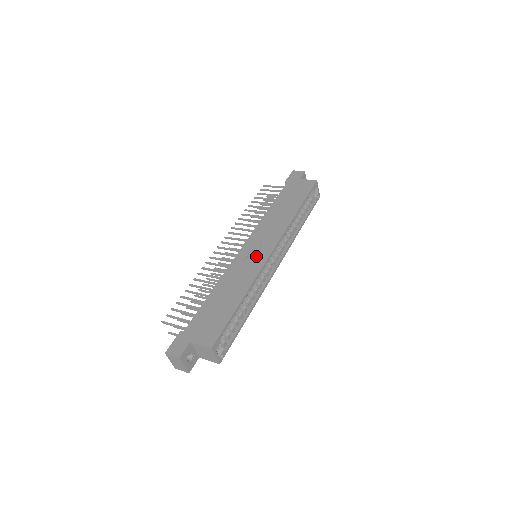
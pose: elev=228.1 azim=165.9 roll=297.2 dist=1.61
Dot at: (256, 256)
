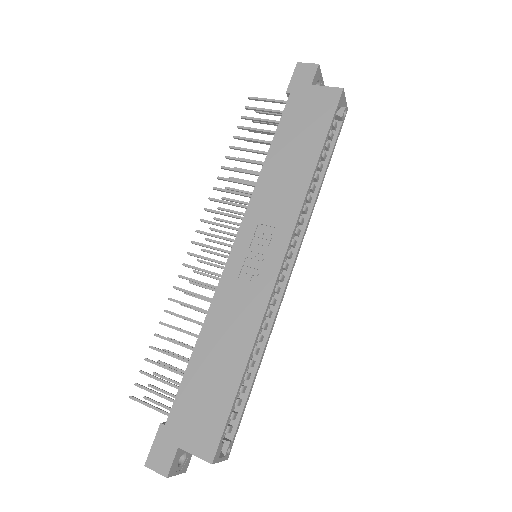
Dot at: (257, 270)
